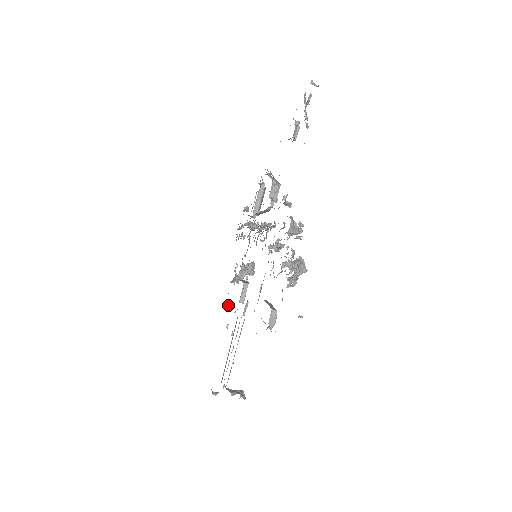
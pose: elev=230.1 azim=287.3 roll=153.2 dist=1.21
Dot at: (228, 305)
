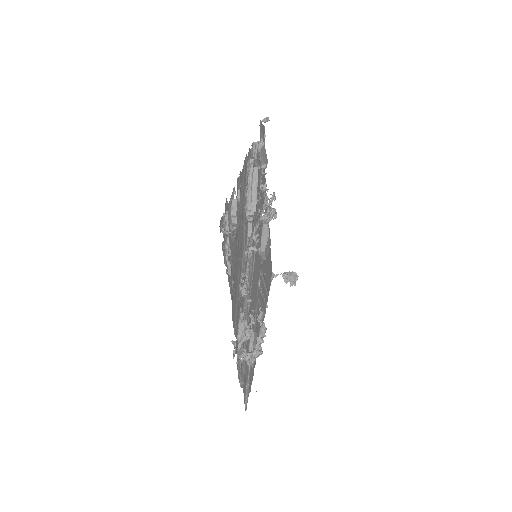
Dot at: (268, 223)
